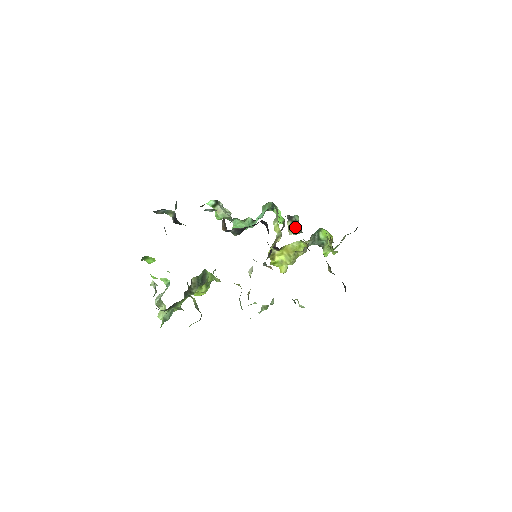
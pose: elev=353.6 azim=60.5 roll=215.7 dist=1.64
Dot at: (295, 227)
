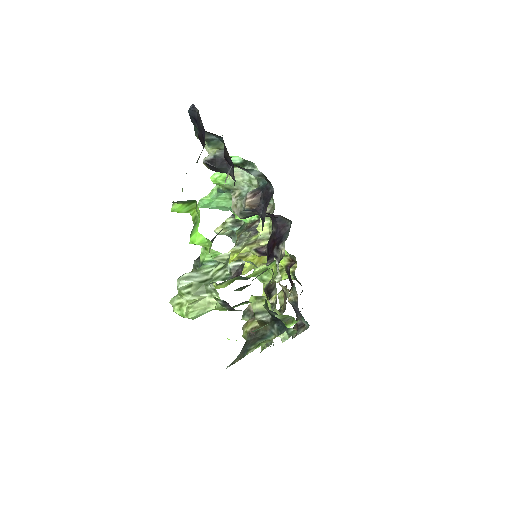
Dot at: (232, 227)
